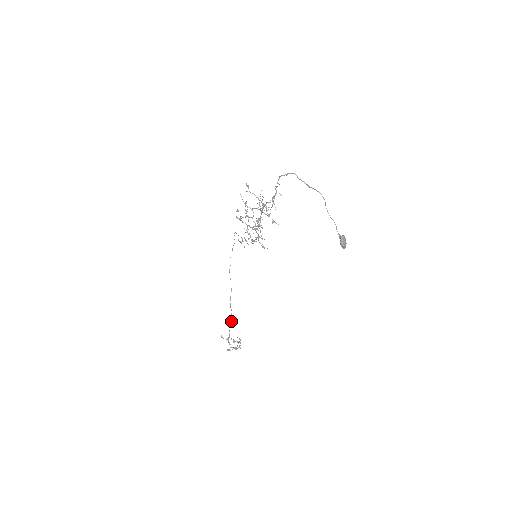
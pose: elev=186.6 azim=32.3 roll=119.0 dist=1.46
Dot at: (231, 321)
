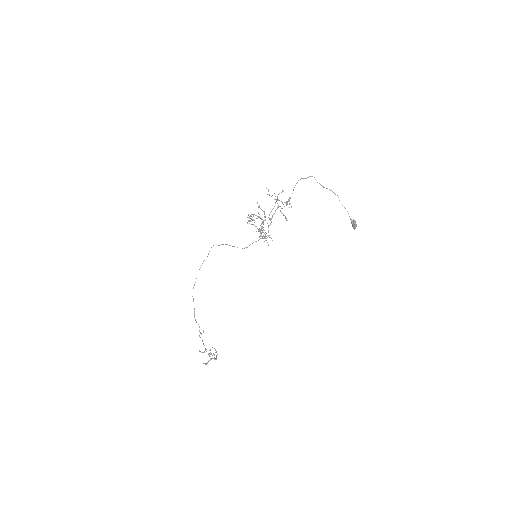
Dot at: occluded
